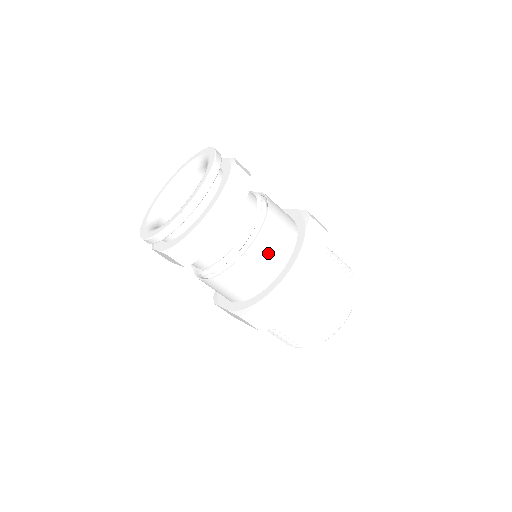
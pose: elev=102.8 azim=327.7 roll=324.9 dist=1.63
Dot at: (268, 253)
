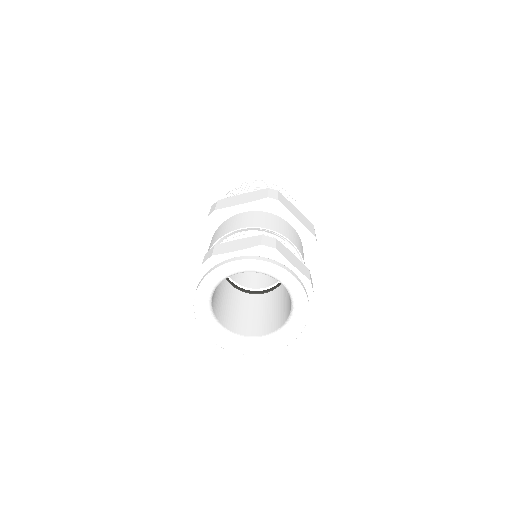
Dot at: occluded
